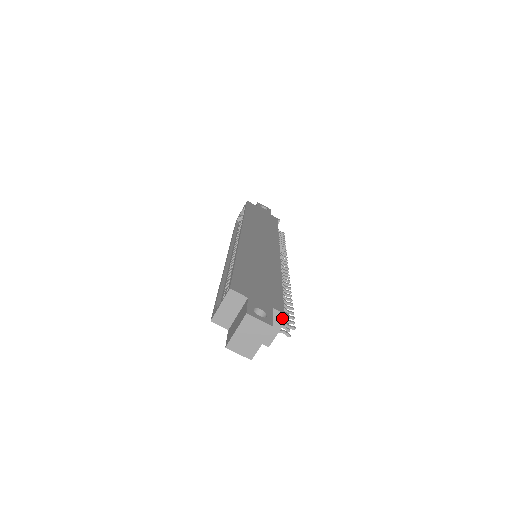
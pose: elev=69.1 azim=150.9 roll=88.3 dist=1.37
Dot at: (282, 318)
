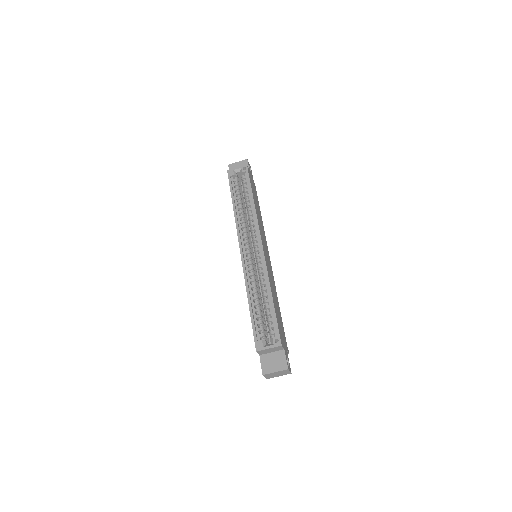
Dot at: occluded
